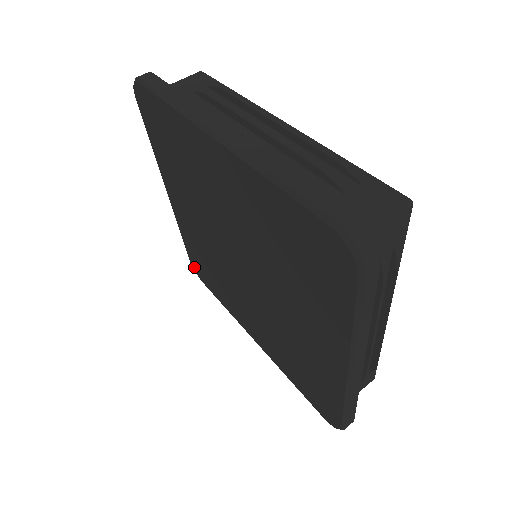
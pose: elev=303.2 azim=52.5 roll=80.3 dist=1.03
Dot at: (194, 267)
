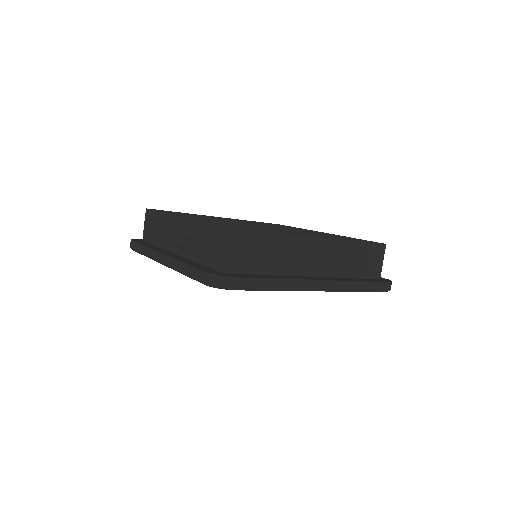
Dot at: occluded
